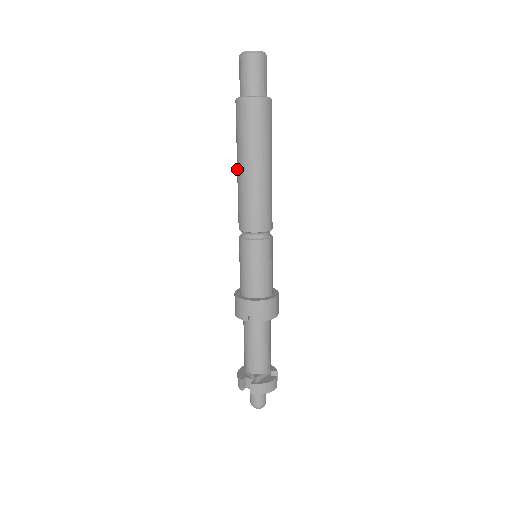
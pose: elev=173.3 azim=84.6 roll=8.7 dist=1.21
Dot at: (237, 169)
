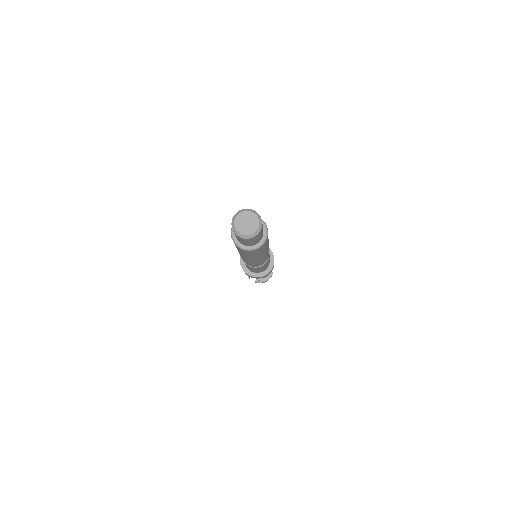
Dot at: occluded
